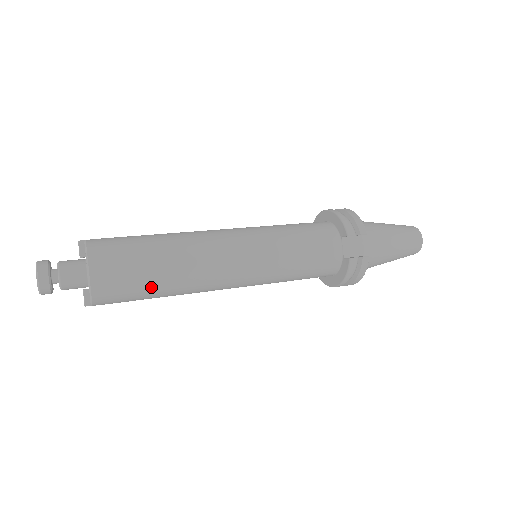
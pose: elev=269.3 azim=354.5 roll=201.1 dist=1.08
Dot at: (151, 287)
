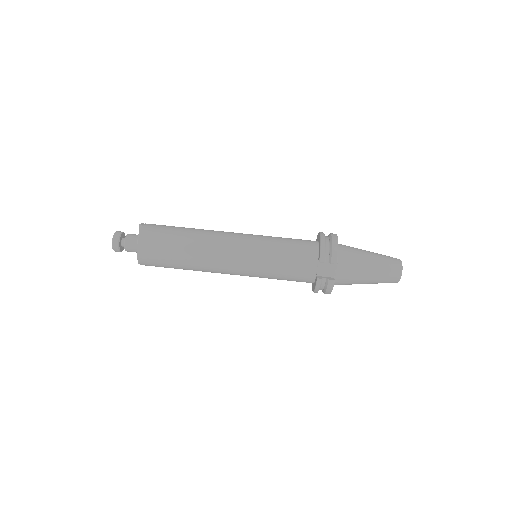
Dot at: (174, 264)
